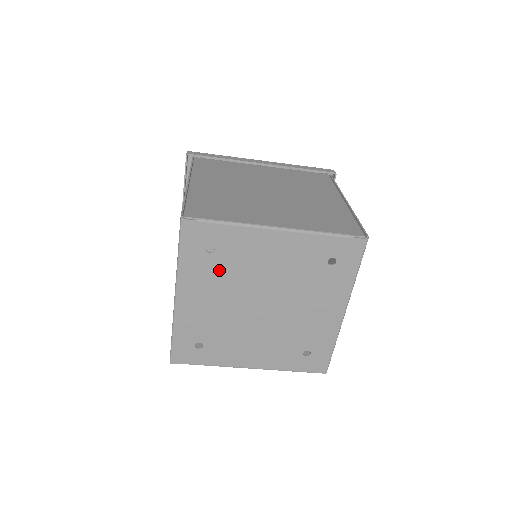
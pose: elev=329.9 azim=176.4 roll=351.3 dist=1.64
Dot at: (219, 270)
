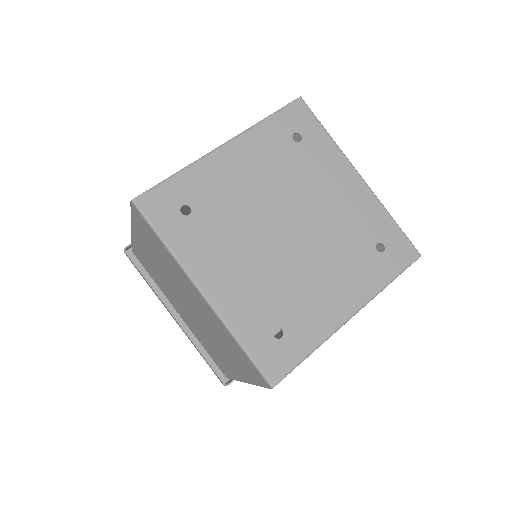
Dot at: (214, 226)
